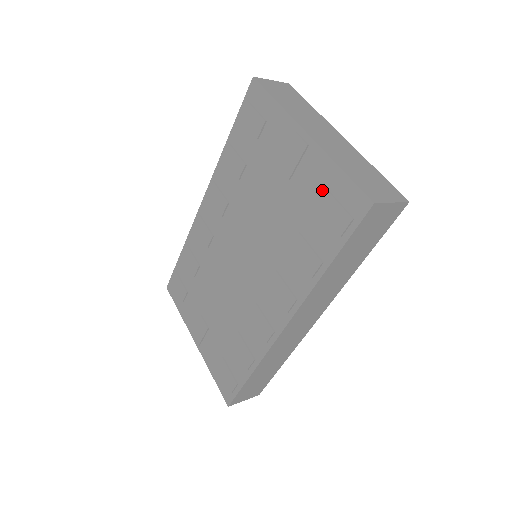
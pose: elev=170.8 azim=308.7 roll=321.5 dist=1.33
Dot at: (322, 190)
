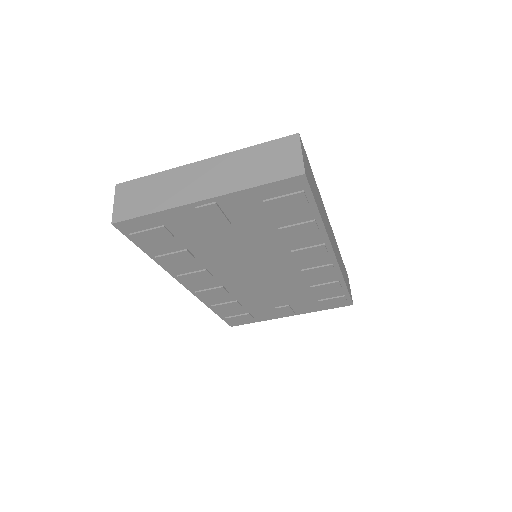
Dot at: (261, 204)
